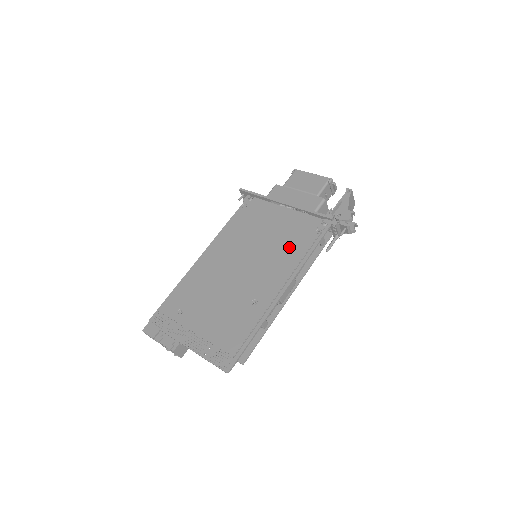
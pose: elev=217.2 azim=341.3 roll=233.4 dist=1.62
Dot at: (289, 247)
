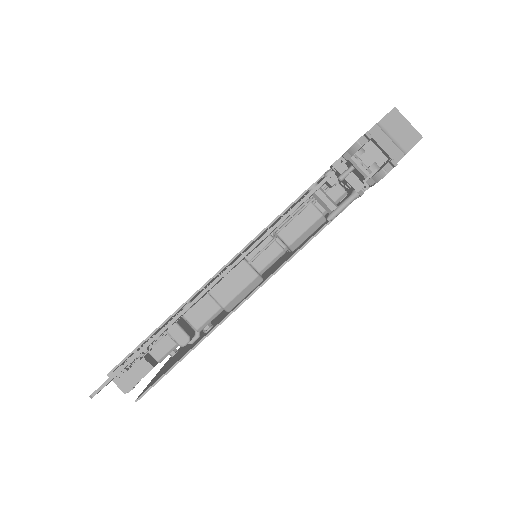
Dot at: occluded
